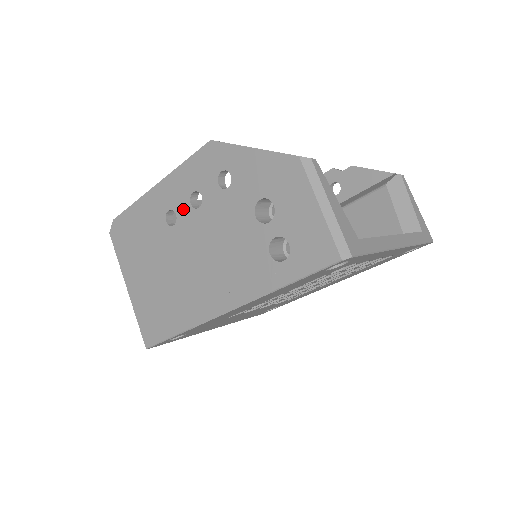
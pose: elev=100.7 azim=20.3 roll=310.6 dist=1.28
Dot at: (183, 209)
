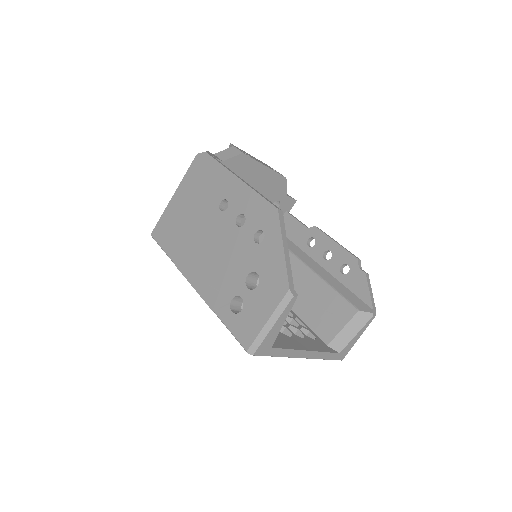
Dot at: (232, 212)
